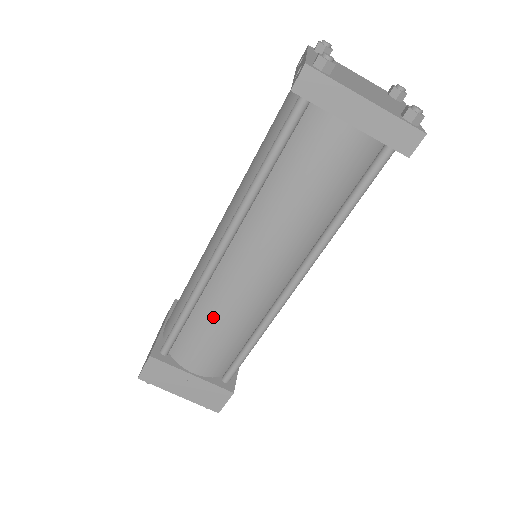
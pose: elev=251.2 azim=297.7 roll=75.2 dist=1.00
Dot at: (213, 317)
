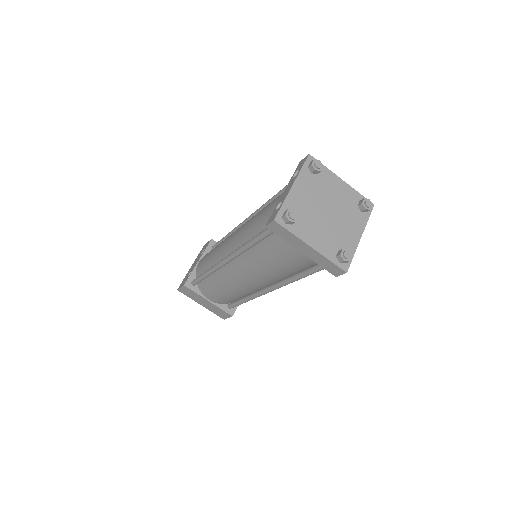
Dot at: (221, 285)
